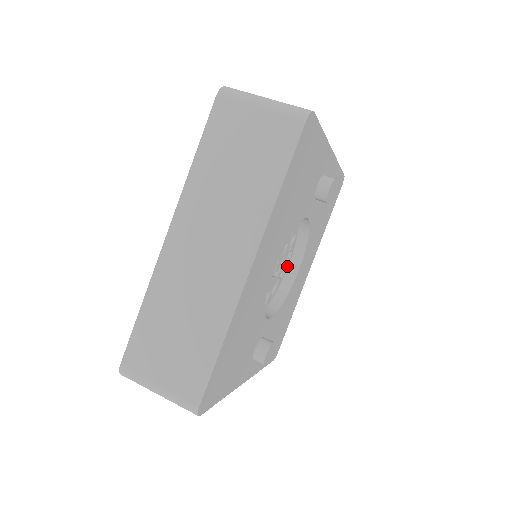
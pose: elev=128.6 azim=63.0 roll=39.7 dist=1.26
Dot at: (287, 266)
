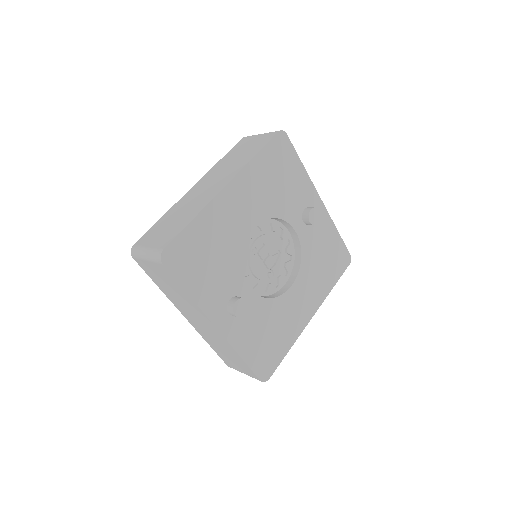
Dot at: (283, 283)
